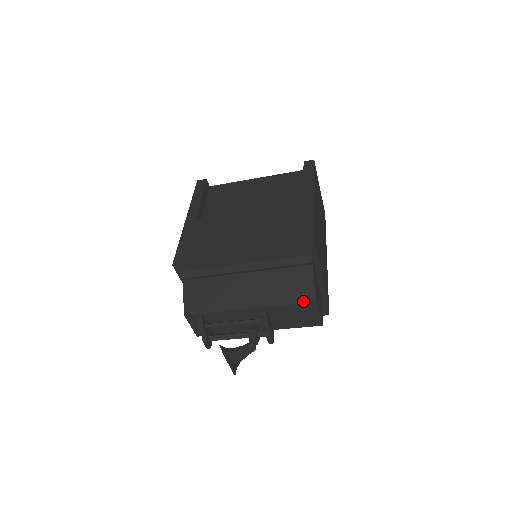
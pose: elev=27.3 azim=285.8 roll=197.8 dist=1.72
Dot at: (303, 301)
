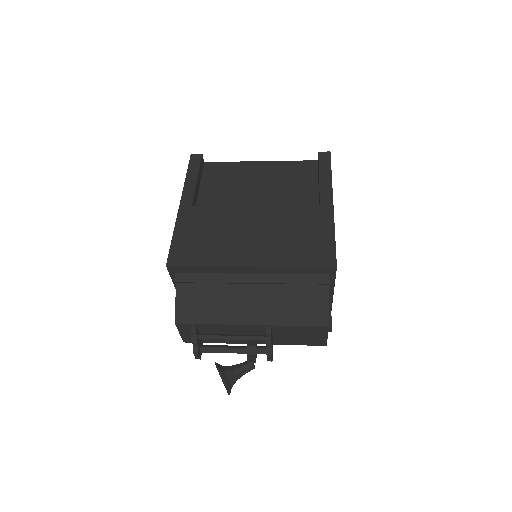
Dot at: (314, 324)
